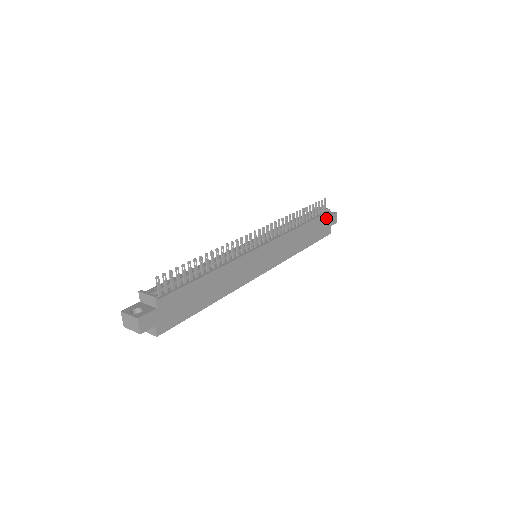
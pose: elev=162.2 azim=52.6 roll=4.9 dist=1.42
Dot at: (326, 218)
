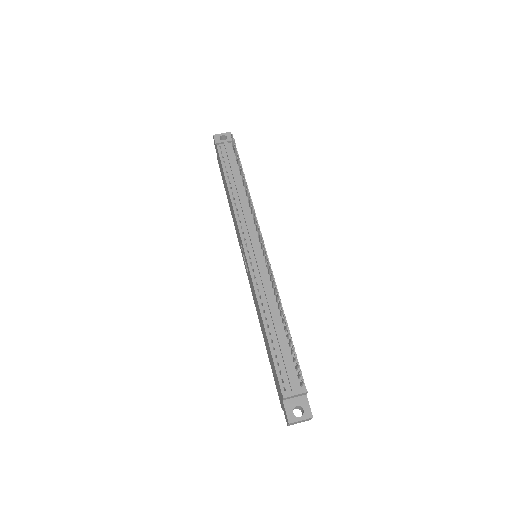
Dot at: occluded
